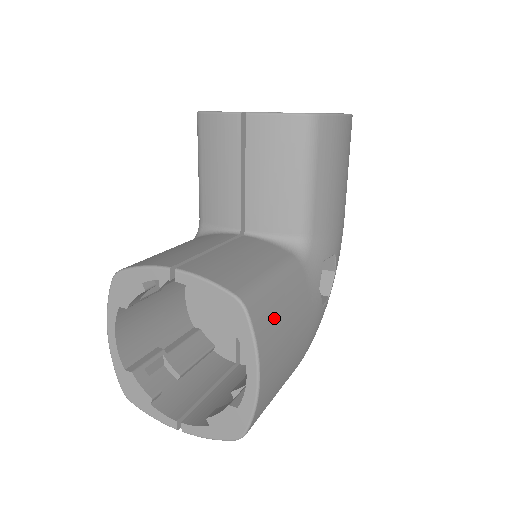
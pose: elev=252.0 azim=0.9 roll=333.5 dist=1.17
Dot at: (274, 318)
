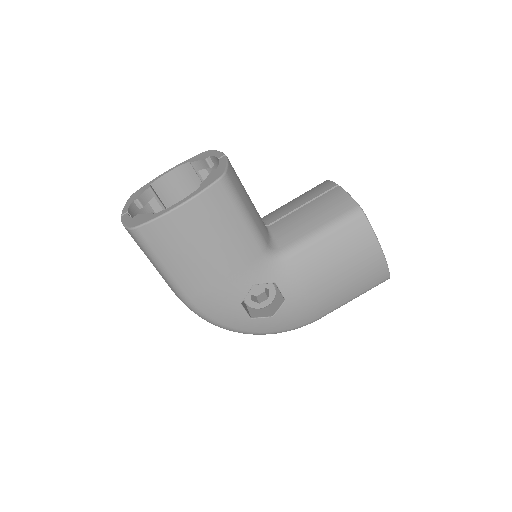
Dot at: (221, 214)
